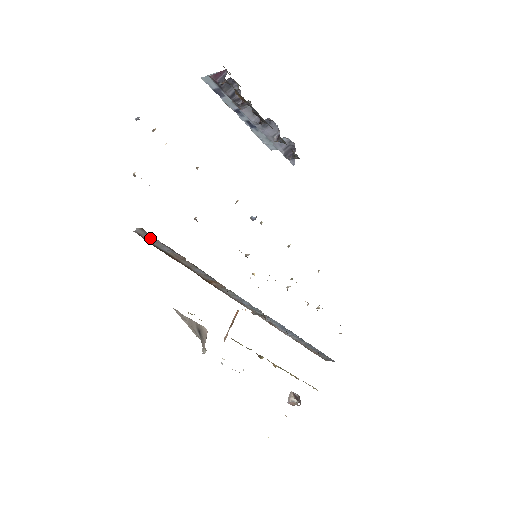
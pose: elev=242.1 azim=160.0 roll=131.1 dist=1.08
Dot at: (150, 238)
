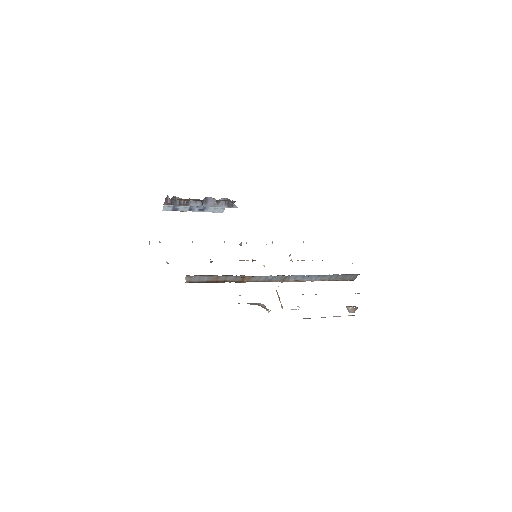
Dot at: (195, 279)
